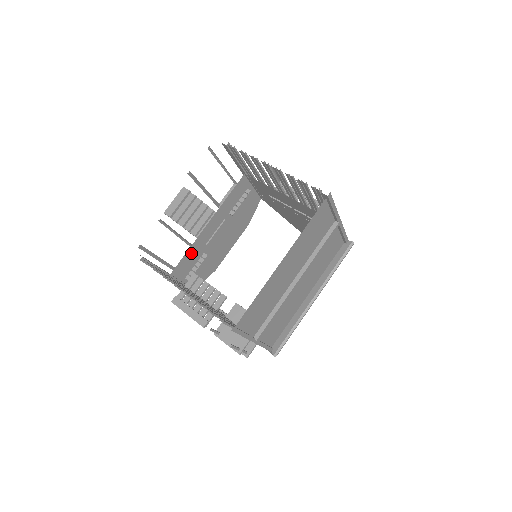
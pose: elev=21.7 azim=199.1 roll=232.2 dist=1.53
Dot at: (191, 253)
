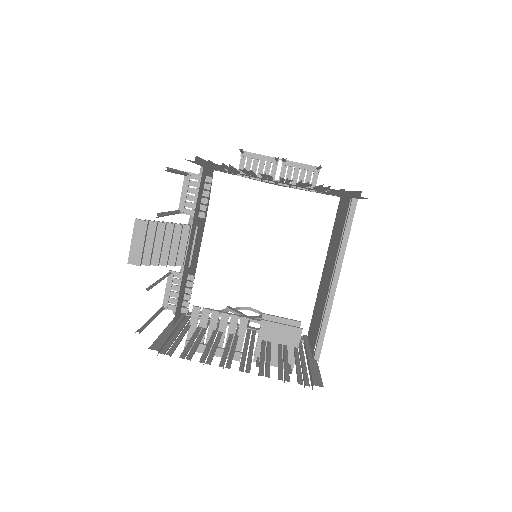
Dot at: (181, 288)
